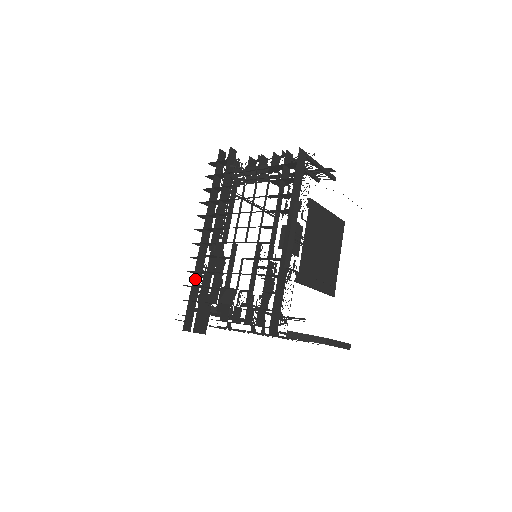
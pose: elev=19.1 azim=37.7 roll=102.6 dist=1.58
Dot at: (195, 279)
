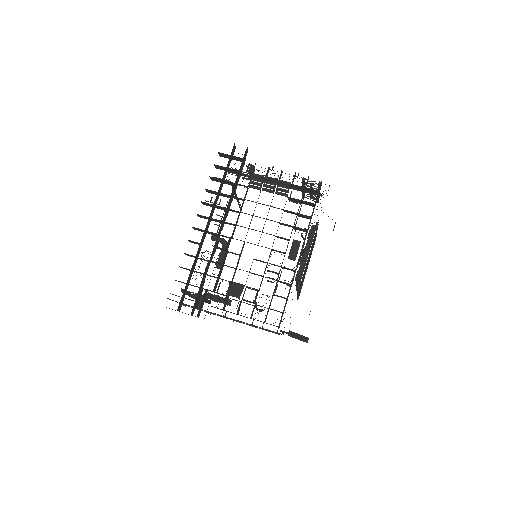
Dot at: (194, 263)
